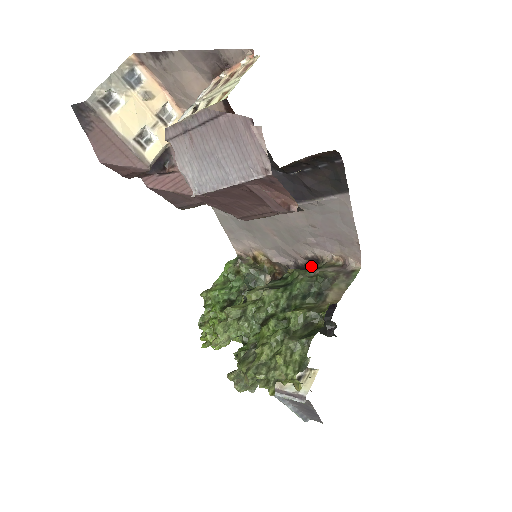
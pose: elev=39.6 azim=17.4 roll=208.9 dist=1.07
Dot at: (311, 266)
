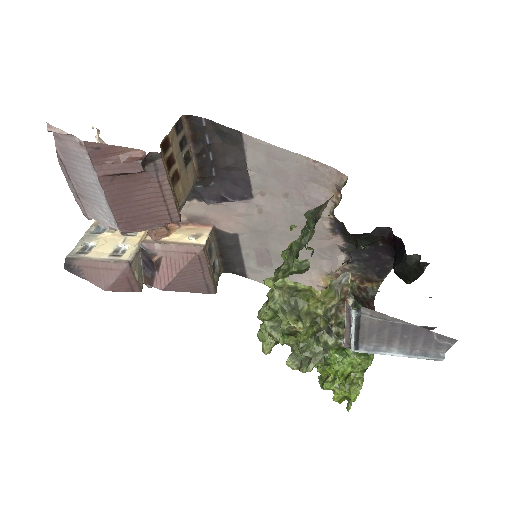
Dot at: (345, 234)
